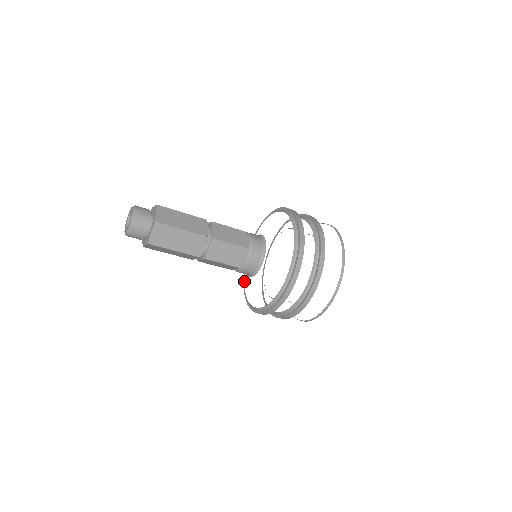
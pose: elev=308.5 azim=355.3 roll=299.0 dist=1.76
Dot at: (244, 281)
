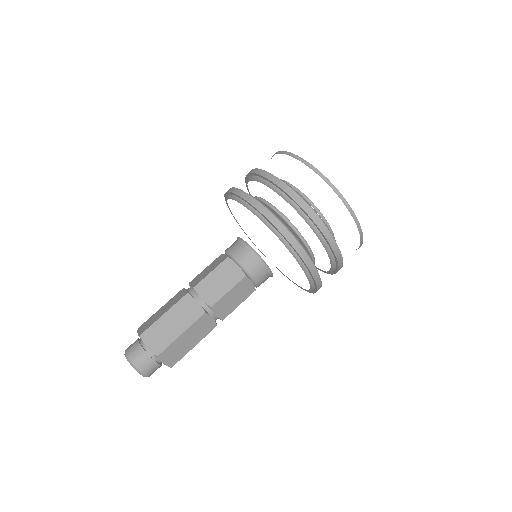
Dot at: (264, 255)
